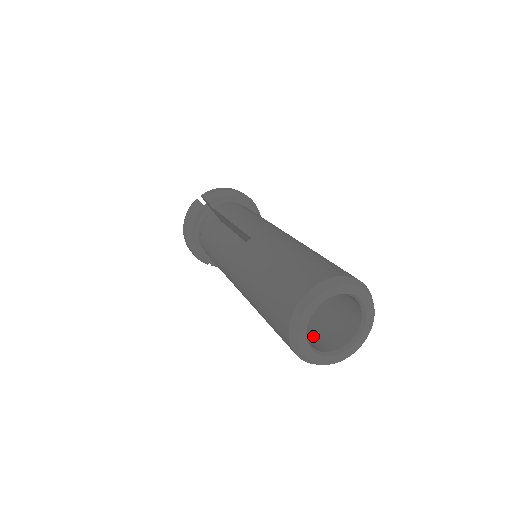
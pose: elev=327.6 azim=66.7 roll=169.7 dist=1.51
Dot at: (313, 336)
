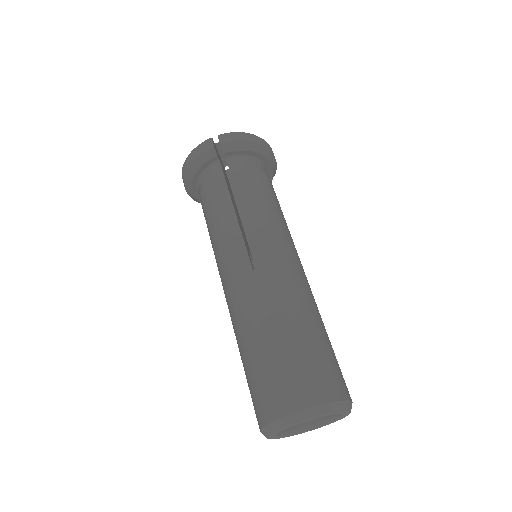
Dot at: occluded
